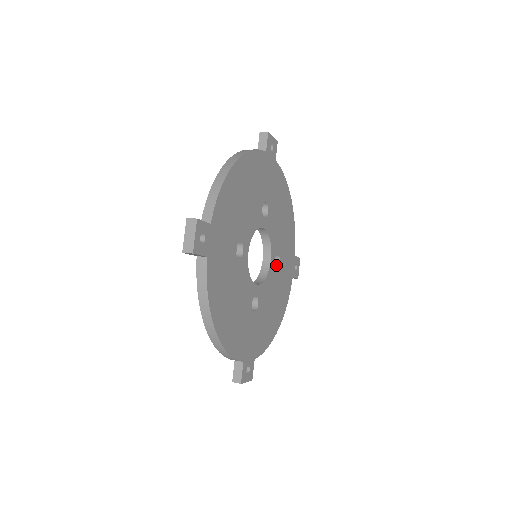
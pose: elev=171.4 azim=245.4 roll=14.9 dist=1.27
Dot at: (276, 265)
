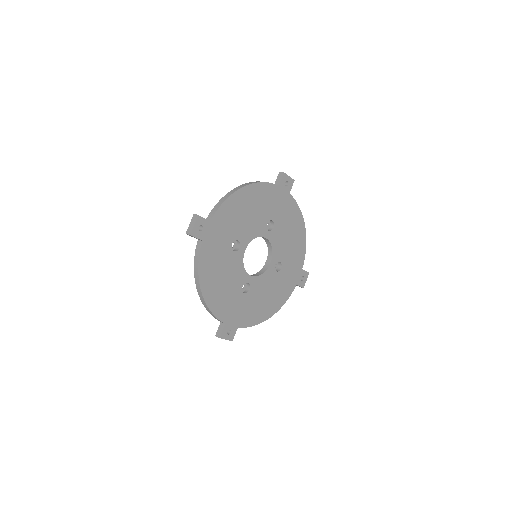
Dot at: (278, 269)
